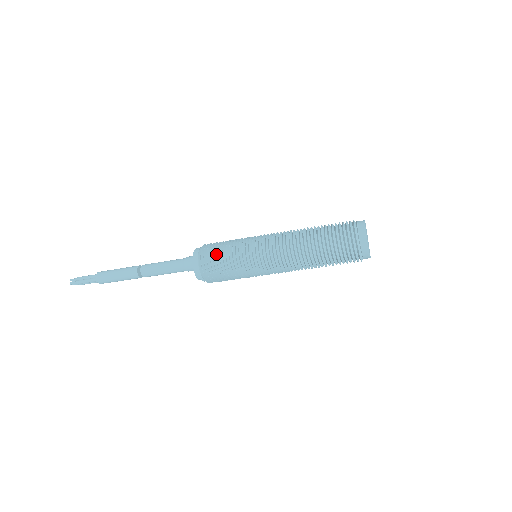
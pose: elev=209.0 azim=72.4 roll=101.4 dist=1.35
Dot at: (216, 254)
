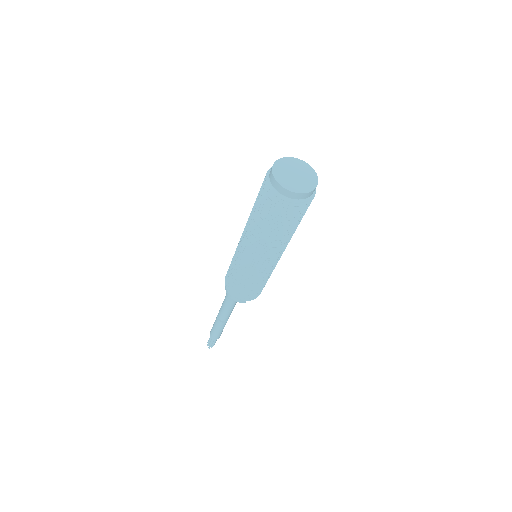
Dot at: (229, 280)
